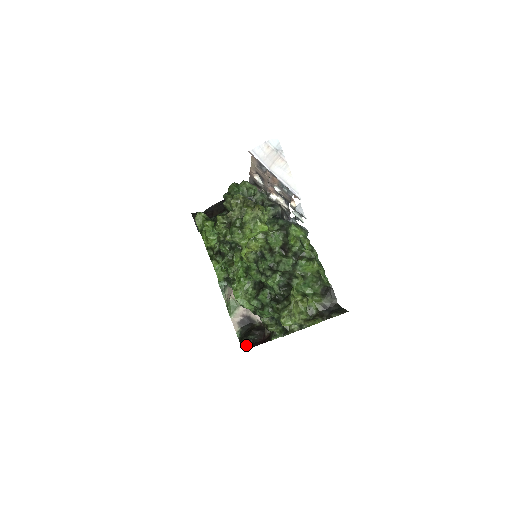
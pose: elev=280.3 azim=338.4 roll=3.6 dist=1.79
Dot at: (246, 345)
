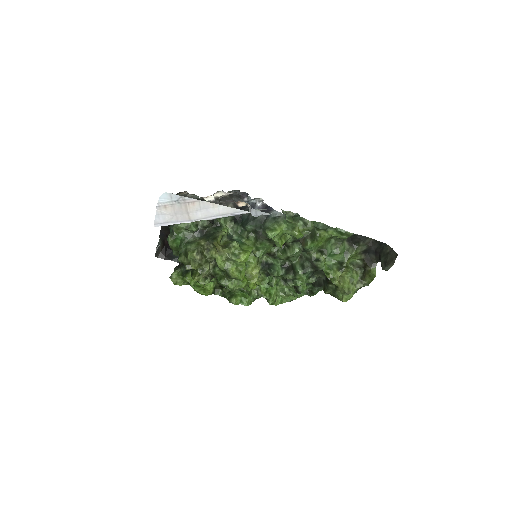
Dot at: occluded
